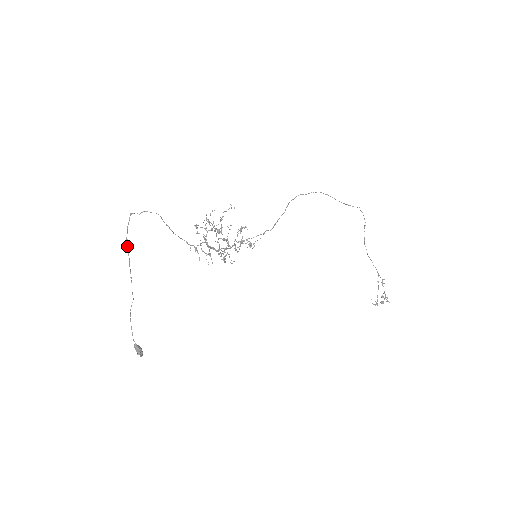
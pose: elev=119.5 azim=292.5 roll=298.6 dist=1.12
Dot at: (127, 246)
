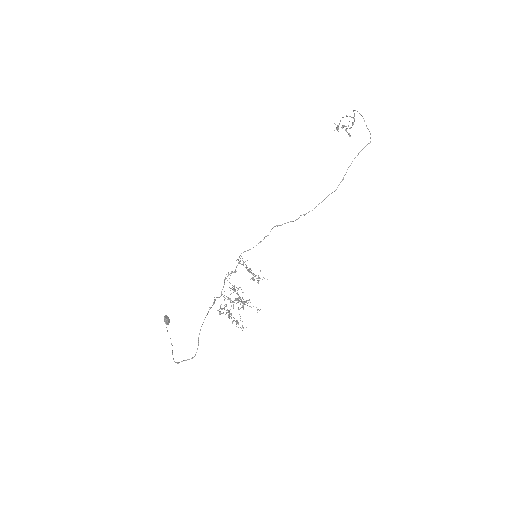
Dot at: occluded
